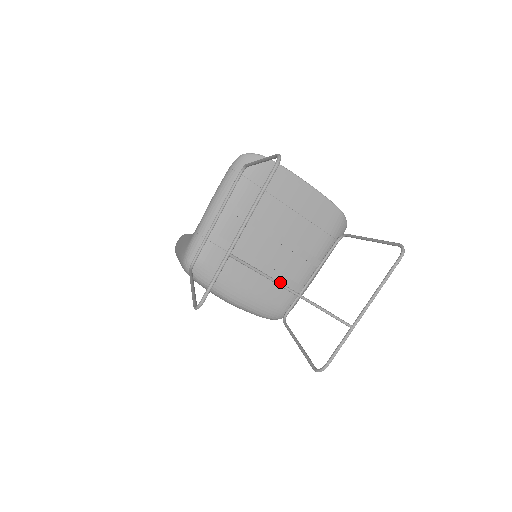
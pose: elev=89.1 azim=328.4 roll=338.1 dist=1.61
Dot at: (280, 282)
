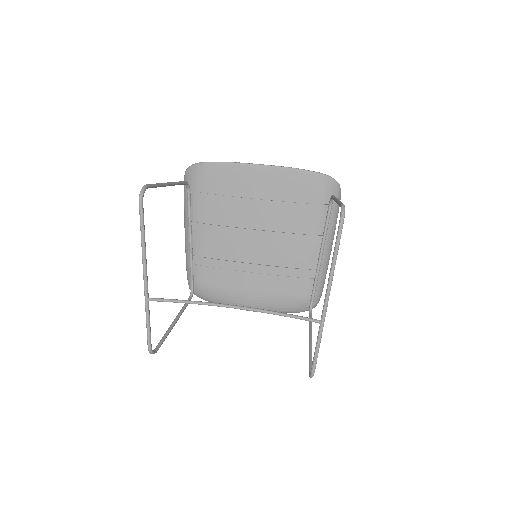
Dot at: (285, 275)
